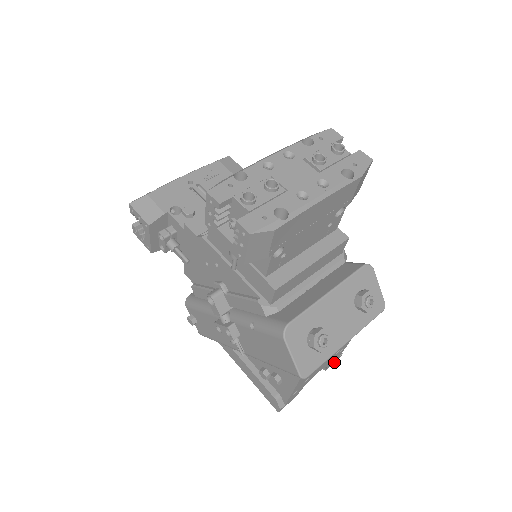
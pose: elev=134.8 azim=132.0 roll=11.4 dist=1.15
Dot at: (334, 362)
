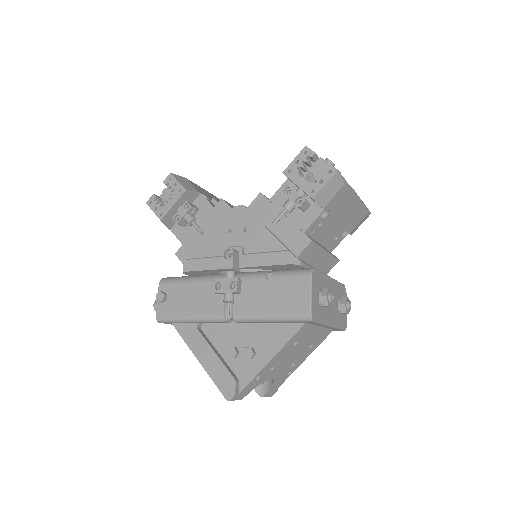
Dot at: (268, 396)
